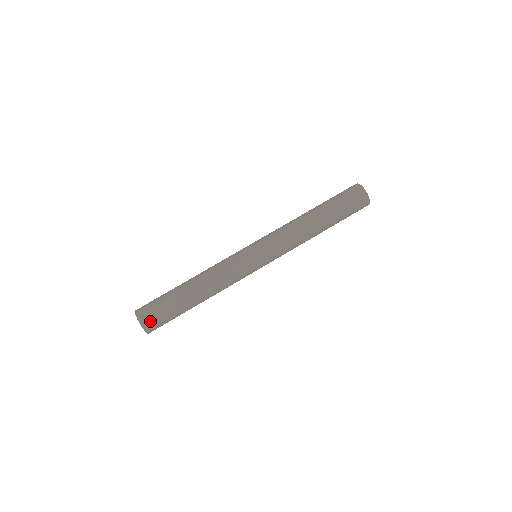
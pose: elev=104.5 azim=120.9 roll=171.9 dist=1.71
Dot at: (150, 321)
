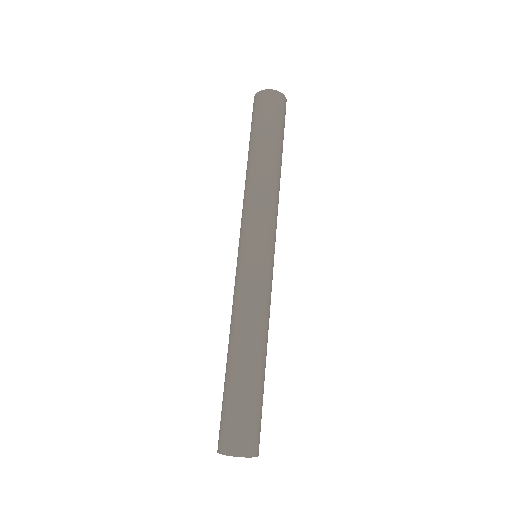
Dot at: (250, 441)
